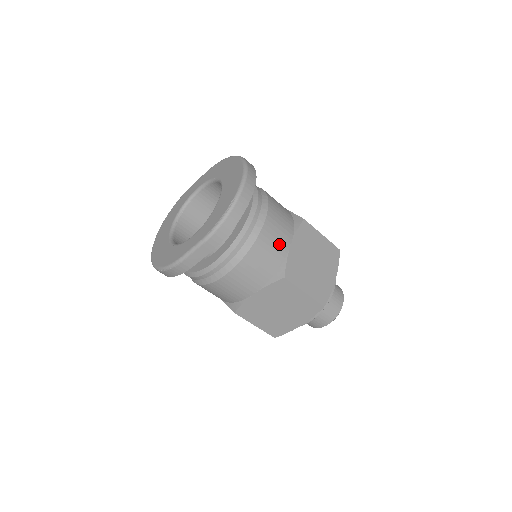
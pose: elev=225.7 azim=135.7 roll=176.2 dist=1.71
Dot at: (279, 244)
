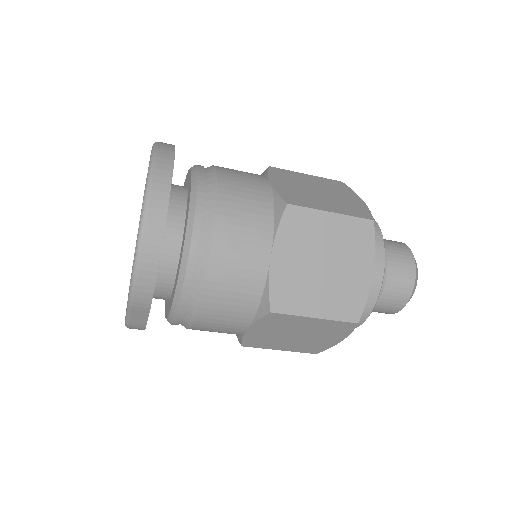
Dot at: (248, 266)
